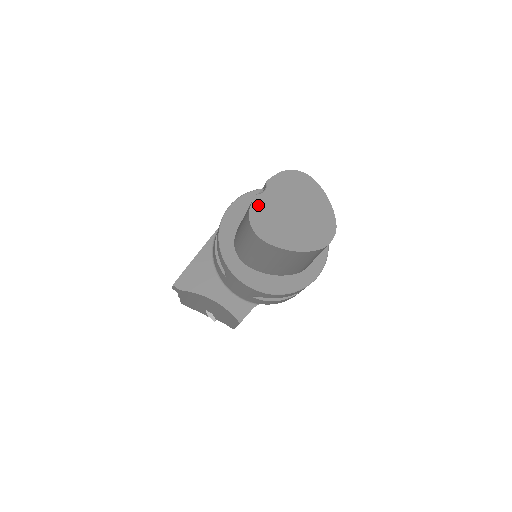
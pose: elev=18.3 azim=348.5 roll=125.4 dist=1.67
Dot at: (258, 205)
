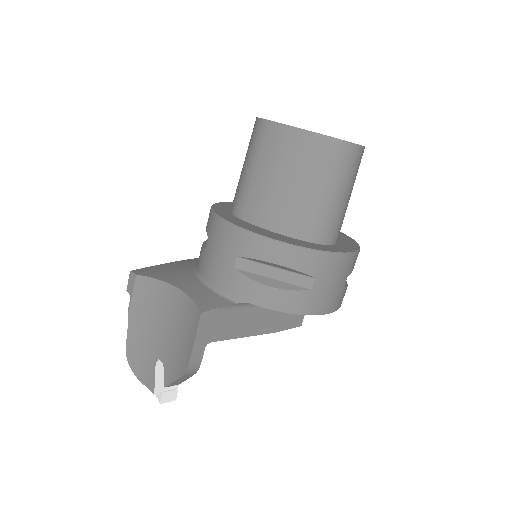
Dot at: occluded
